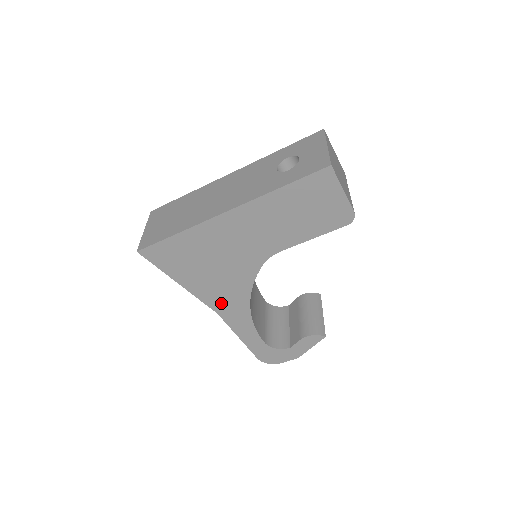
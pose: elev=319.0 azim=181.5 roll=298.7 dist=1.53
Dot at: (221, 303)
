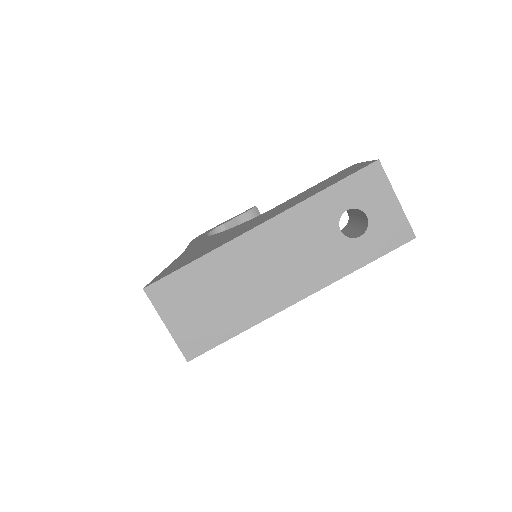
Dot at: occluded
